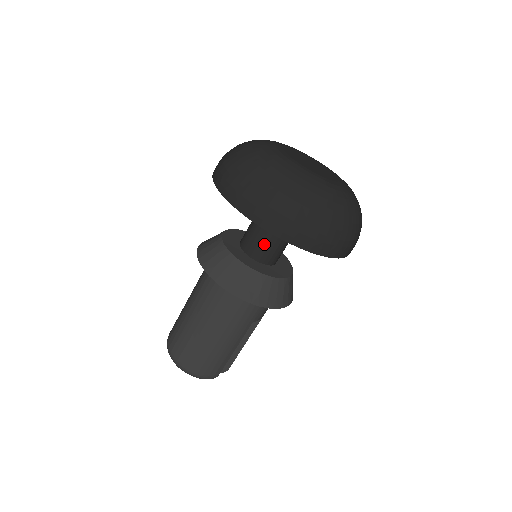
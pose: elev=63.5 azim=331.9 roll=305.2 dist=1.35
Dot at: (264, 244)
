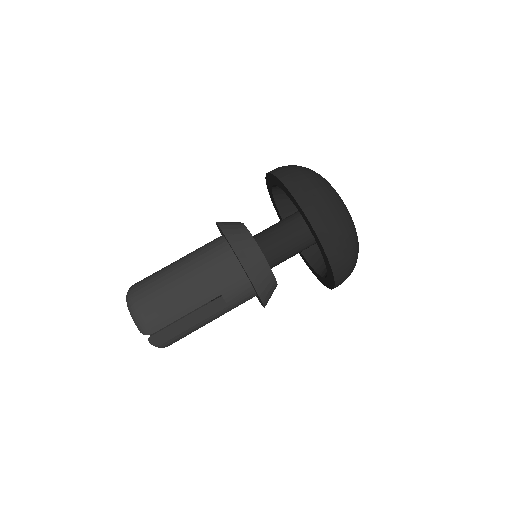
Dot at: (272, 238)
